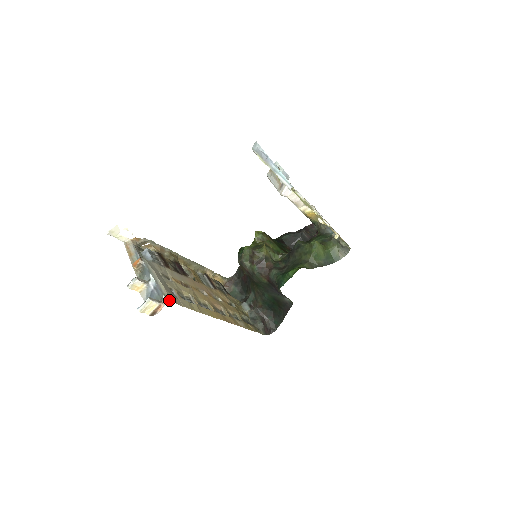
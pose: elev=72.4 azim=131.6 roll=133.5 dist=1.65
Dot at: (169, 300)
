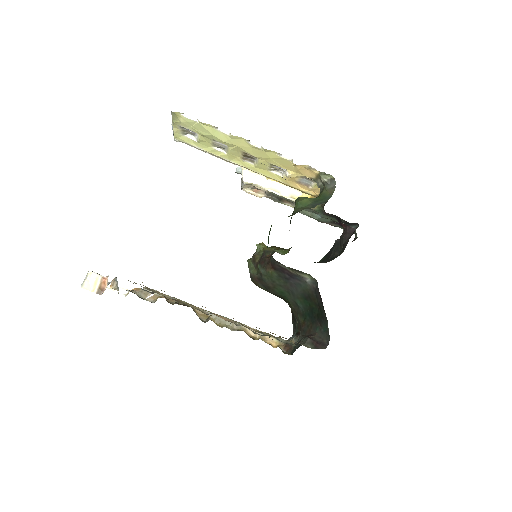
Dot at: occluded
